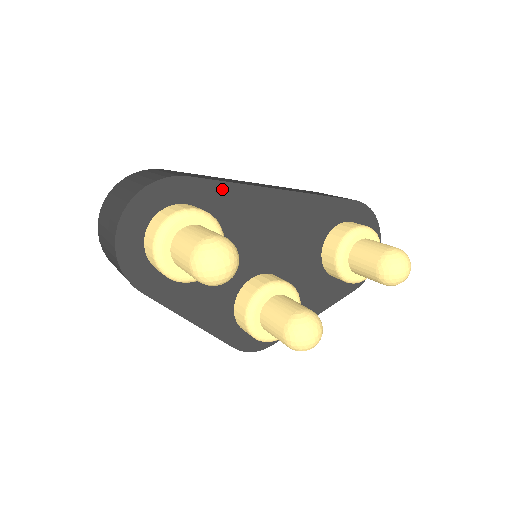
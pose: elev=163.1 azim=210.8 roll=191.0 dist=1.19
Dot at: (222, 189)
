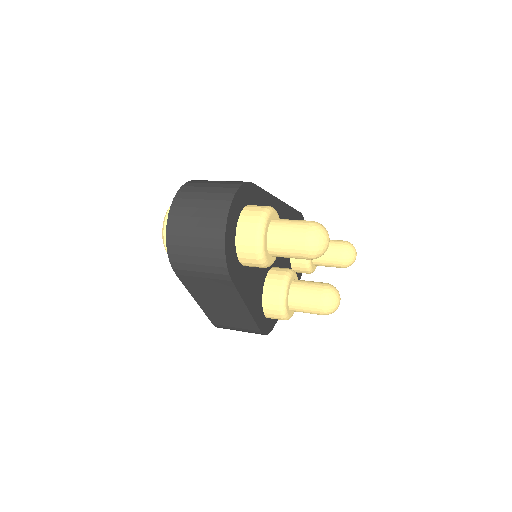
Dot at: (263, 196)
